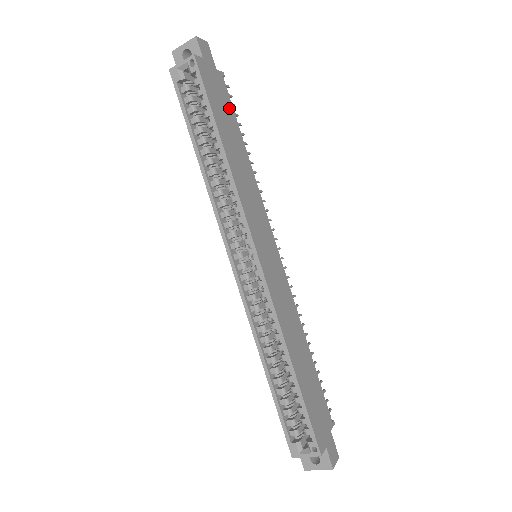
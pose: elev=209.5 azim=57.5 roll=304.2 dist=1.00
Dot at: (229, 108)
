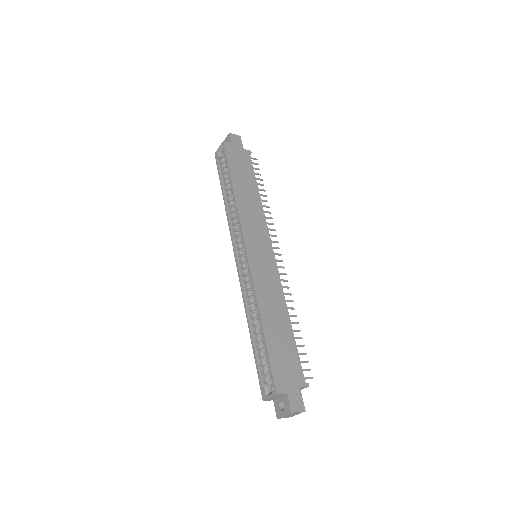
Dot at: (249, 169)
